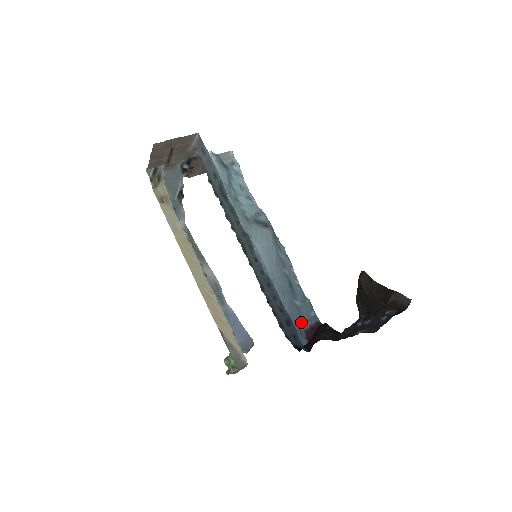
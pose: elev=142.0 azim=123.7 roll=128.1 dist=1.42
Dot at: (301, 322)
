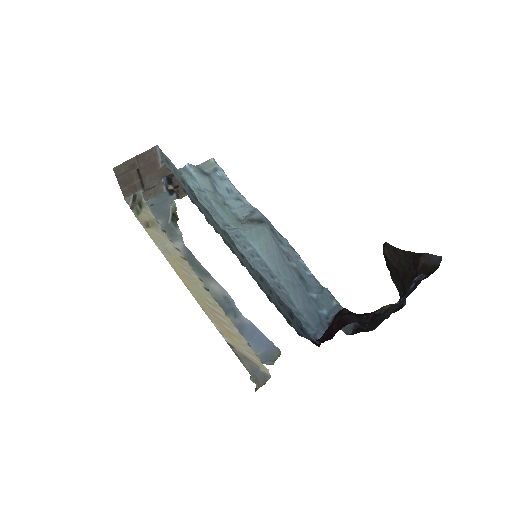
Dot at: (322, 315)
